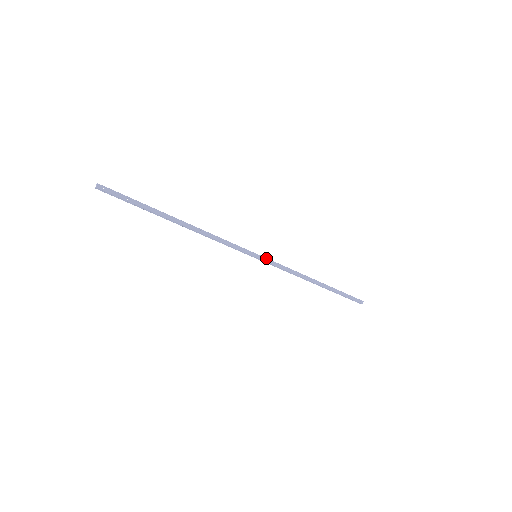
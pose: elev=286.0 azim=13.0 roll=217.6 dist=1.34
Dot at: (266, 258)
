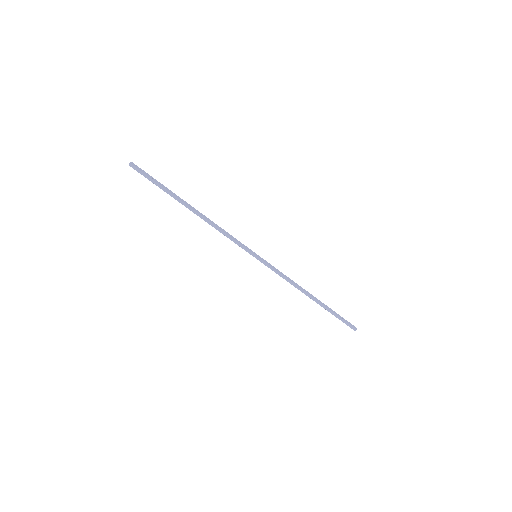
Dot at: (265, 260)
